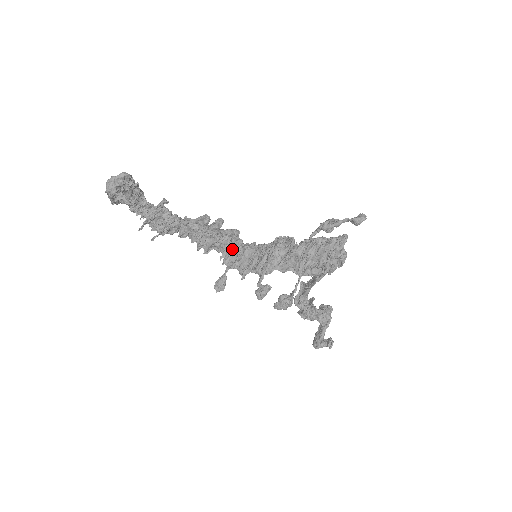
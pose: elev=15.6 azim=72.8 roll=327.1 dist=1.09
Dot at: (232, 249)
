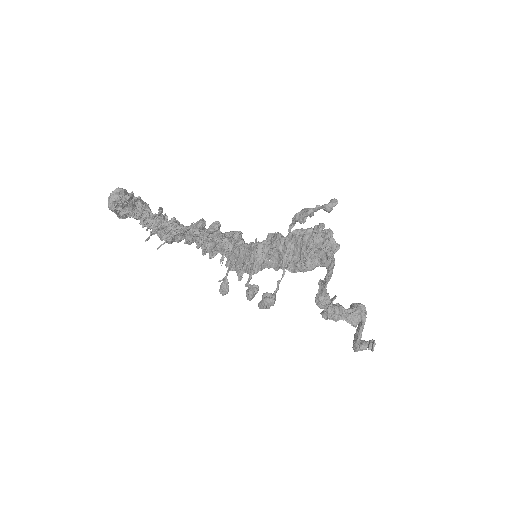
Dot at: (232, 251)
